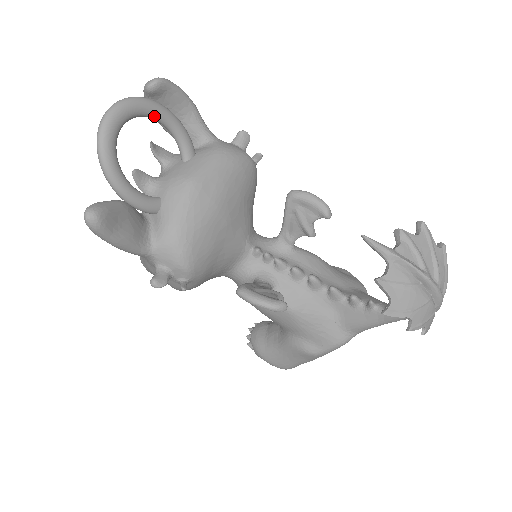
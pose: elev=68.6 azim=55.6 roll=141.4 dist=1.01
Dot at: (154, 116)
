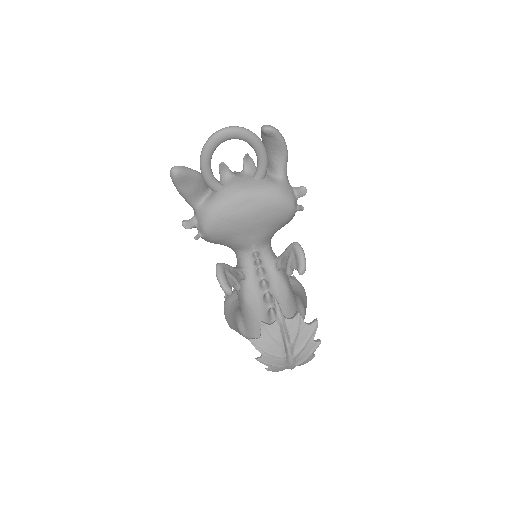
Dot at: (252, 146)
